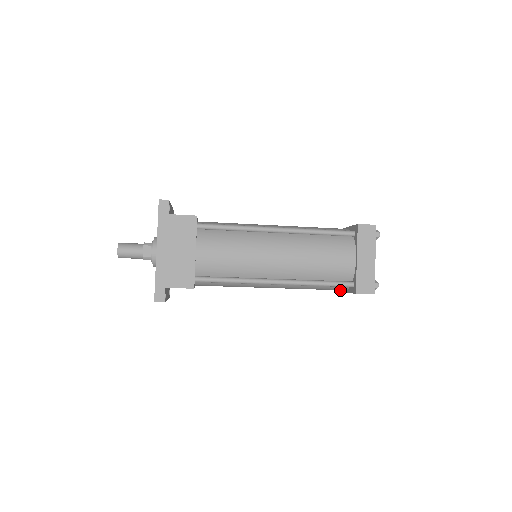
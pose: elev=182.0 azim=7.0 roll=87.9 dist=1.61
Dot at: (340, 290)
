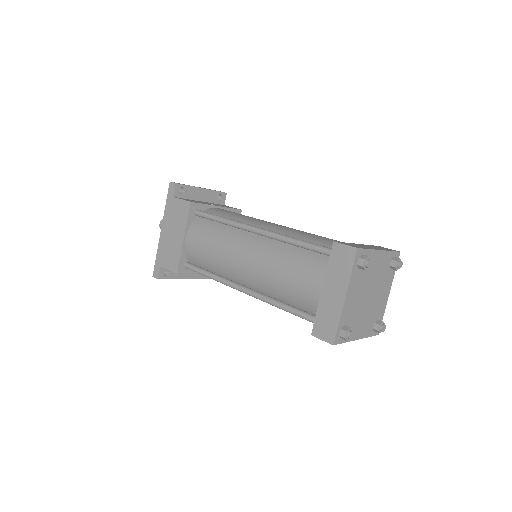
Dot at: occluded
